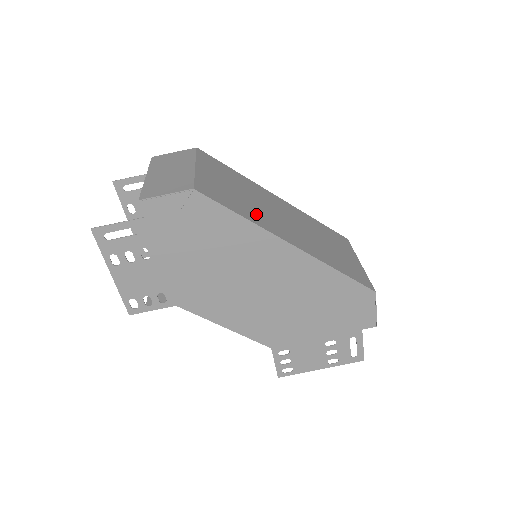
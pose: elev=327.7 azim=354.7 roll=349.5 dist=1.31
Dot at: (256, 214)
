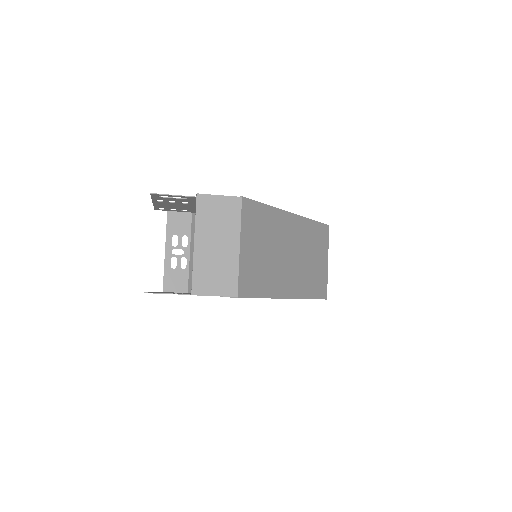
Dot at: (273, 279)
